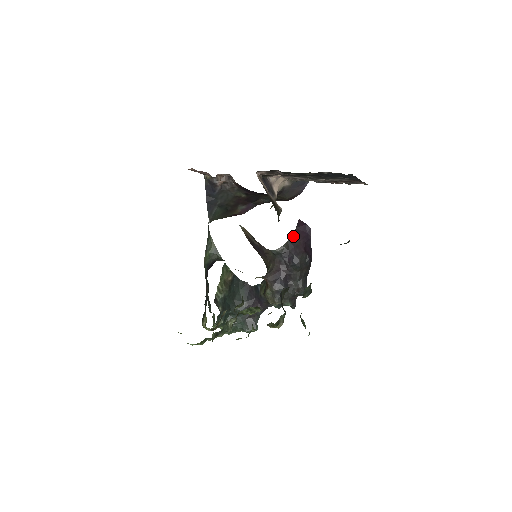
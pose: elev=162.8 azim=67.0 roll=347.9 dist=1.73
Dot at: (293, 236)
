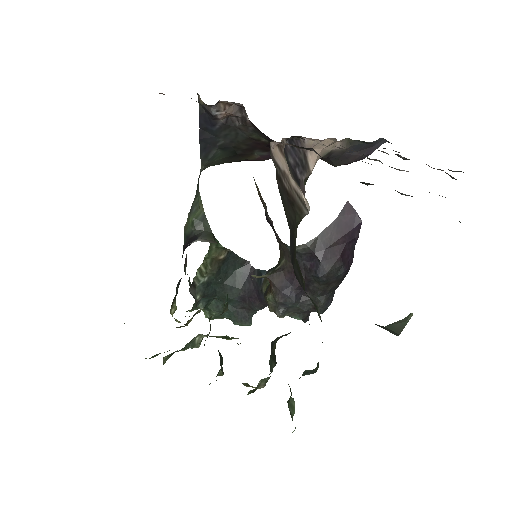
Dot at: (328, 230)
